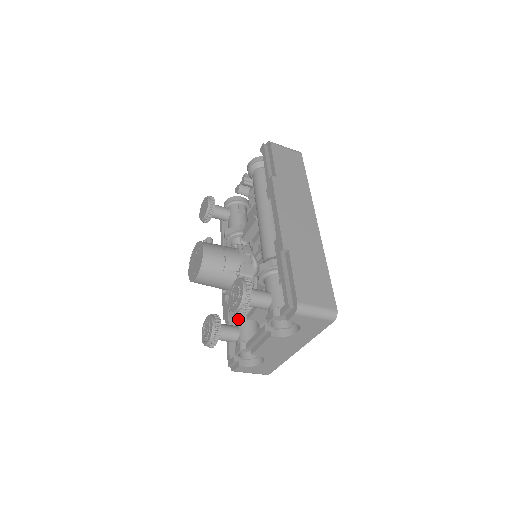
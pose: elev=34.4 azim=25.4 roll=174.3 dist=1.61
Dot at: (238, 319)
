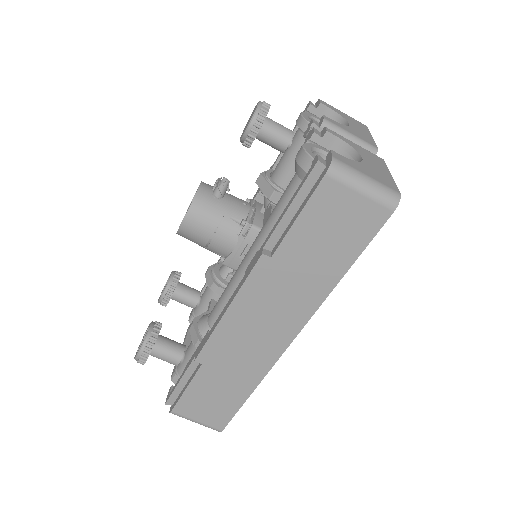
Dot at: (205, 292)
